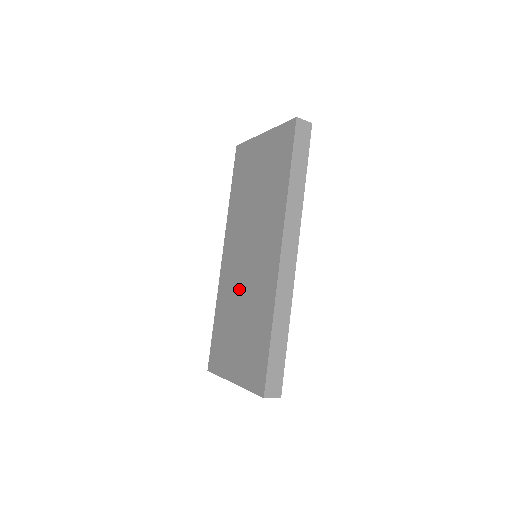
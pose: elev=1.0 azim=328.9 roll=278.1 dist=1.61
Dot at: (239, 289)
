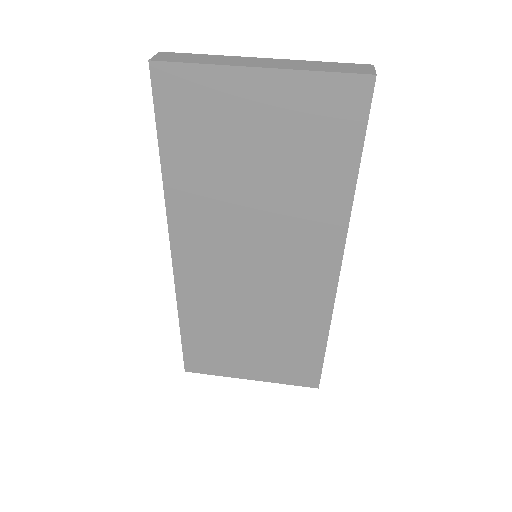
Dot at: (241, 301)
